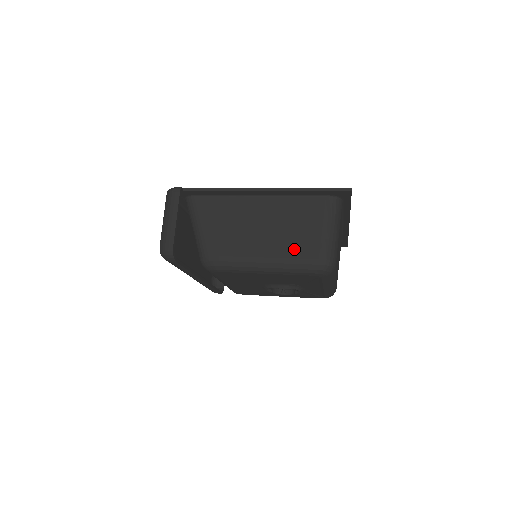
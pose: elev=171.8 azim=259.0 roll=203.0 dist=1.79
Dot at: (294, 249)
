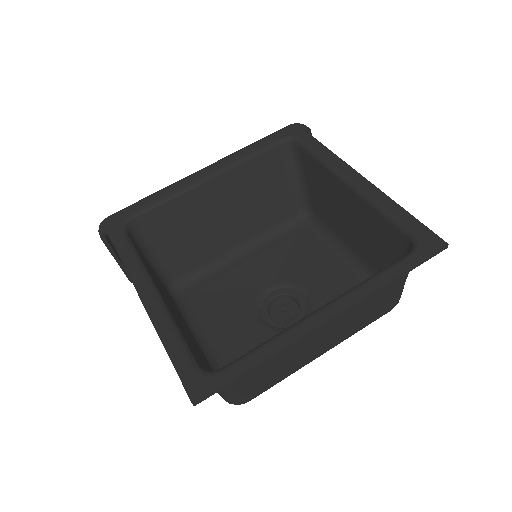
Dot at: occluded
